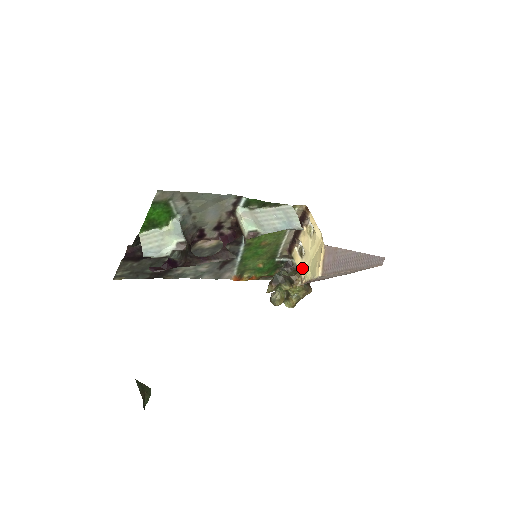
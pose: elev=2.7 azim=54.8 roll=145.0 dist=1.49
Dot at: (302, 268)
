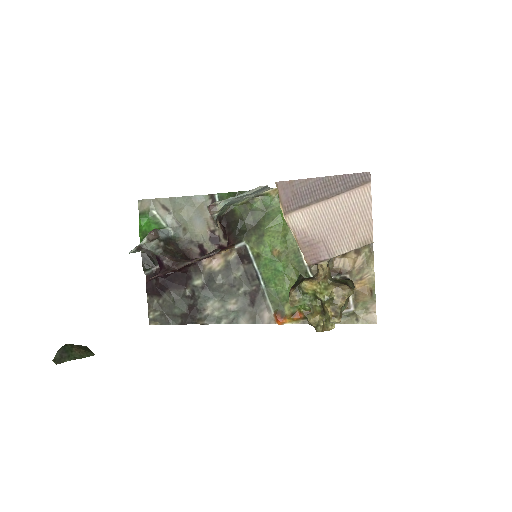
Dot at: occluded
